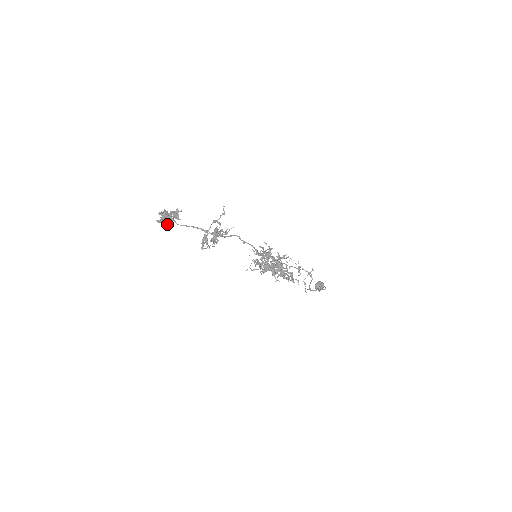
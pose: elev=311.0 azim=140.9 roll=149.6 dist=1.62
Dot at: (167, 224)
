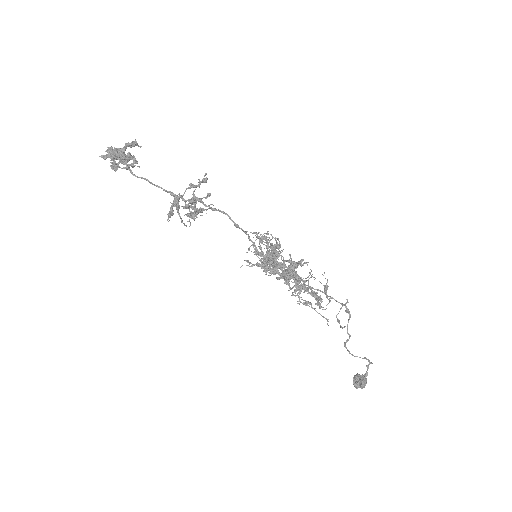
Dot at: (117, 164)
